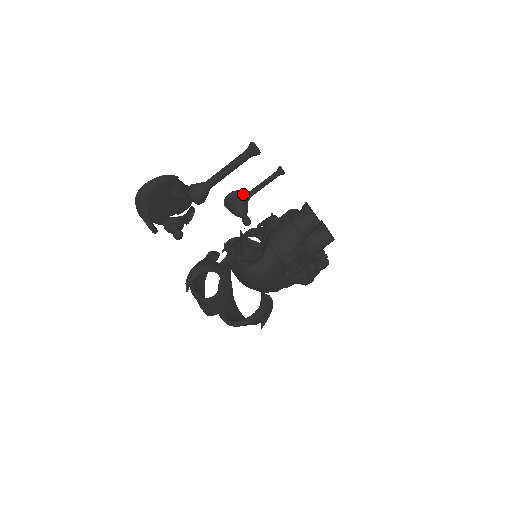
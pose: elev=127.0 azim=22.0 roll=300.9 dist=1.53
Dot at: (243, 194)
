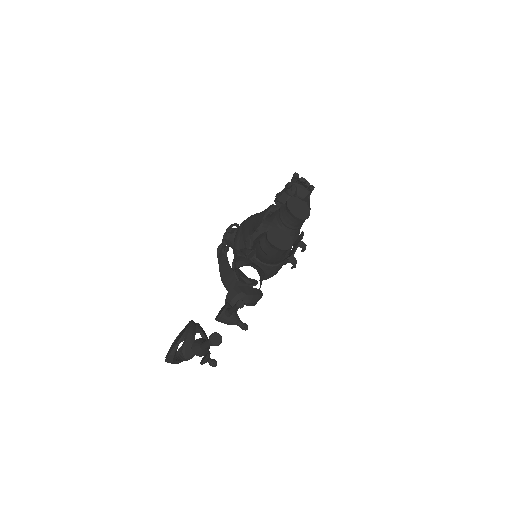
Dot at: (225, 315)
